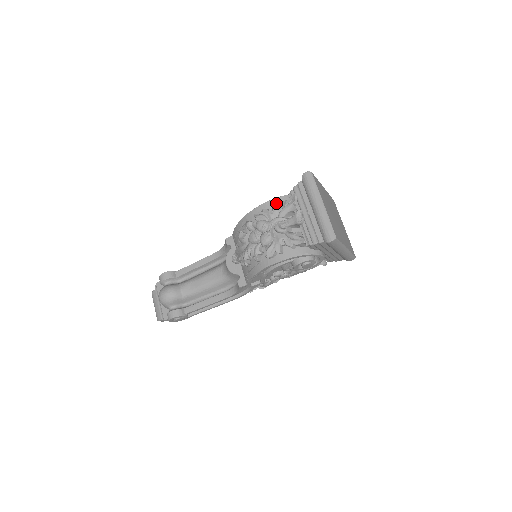
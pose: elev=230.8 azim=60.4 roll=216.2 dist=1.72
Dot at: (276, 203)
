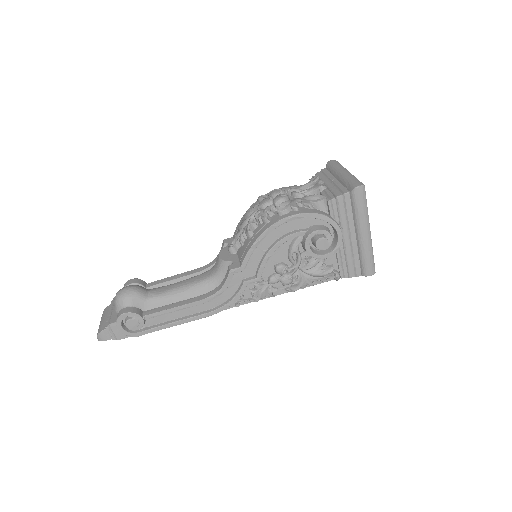
Dot at: occluded
